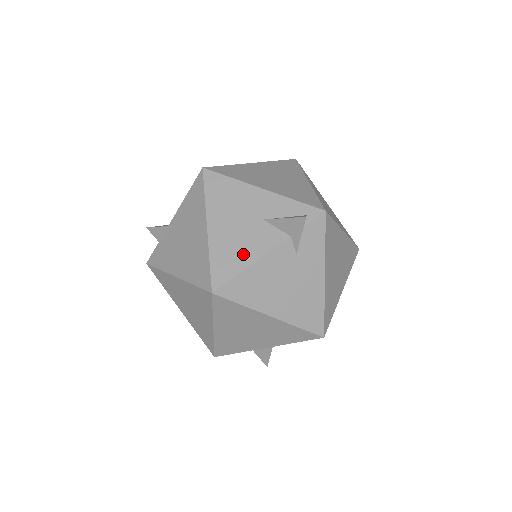
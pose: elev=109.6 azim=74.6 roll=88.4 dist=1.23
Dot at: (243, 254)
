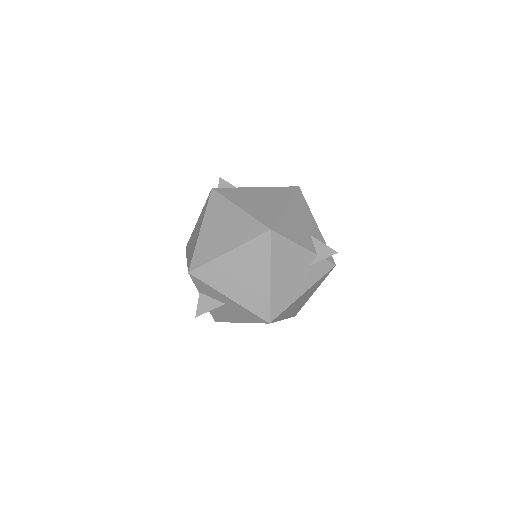
Dot at: (294, 234)
